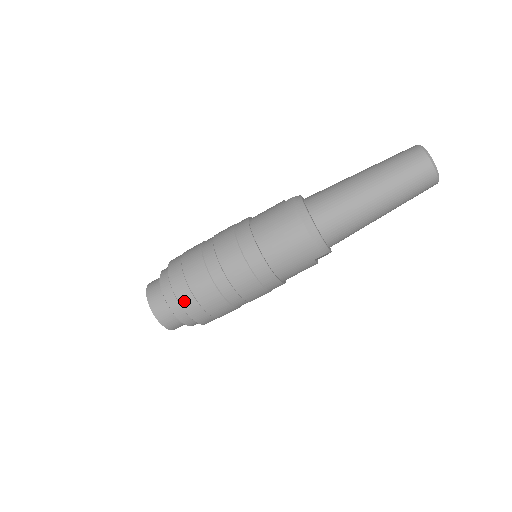
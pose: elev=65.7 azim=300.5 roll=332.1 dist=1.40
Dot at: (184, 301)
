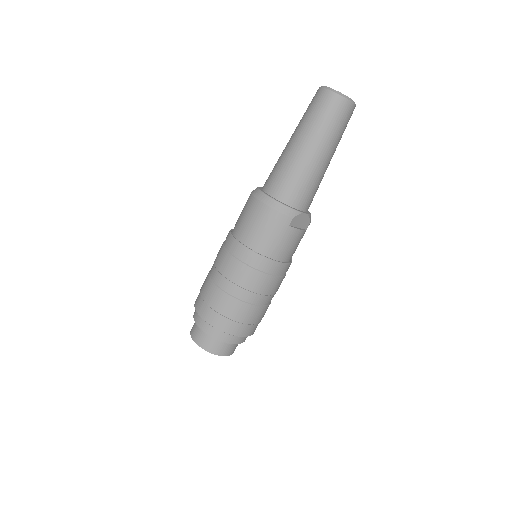
Dot at: (209, 318)
